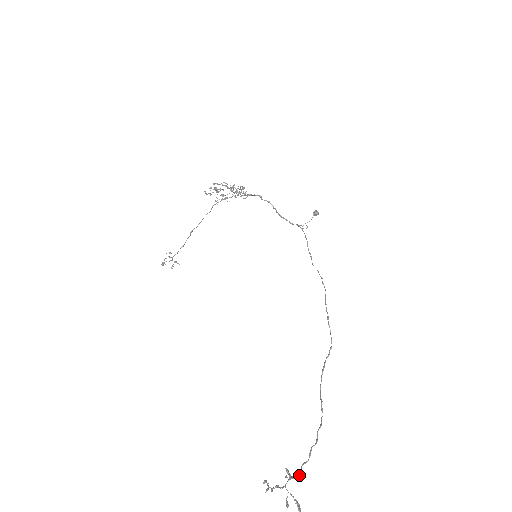
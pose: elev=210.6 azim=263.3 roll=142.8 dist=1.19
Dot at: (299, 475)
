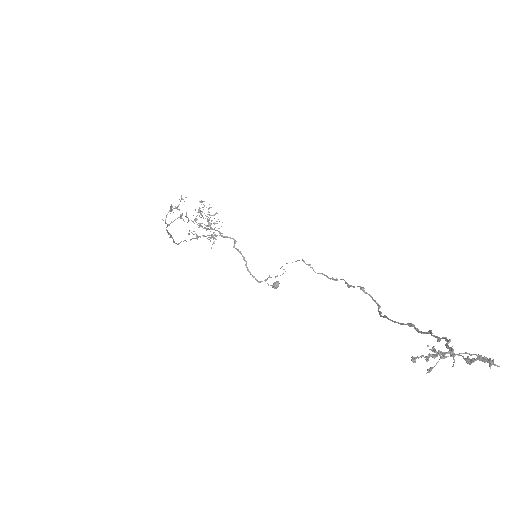
Dot at: (452, 350)
